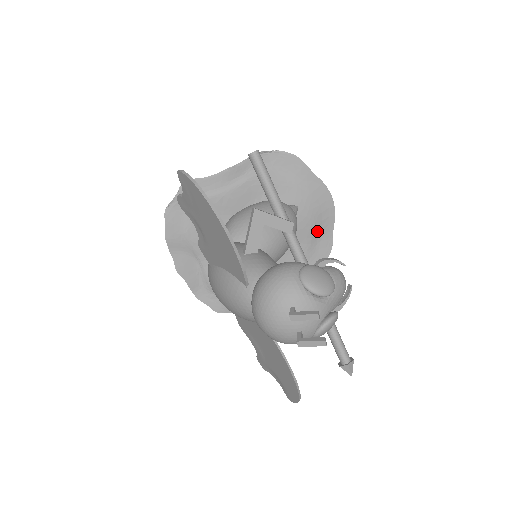
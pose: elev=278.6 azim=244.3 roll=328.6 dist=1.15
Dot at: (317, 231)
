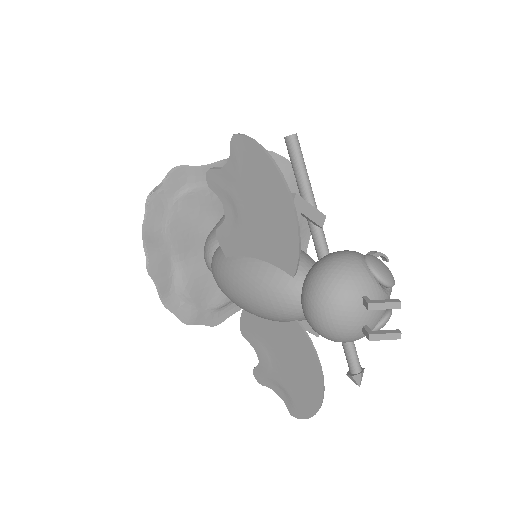
Dot at: occluded
